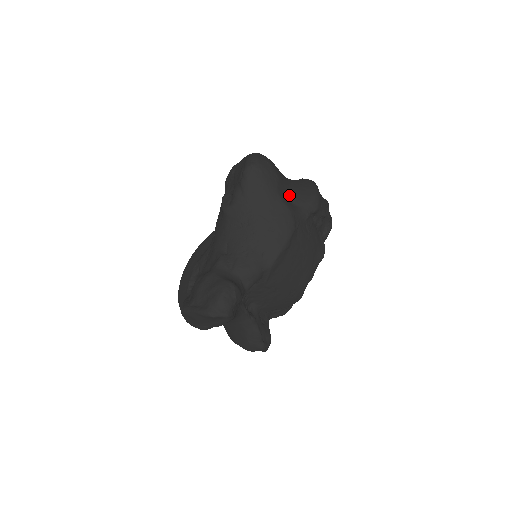
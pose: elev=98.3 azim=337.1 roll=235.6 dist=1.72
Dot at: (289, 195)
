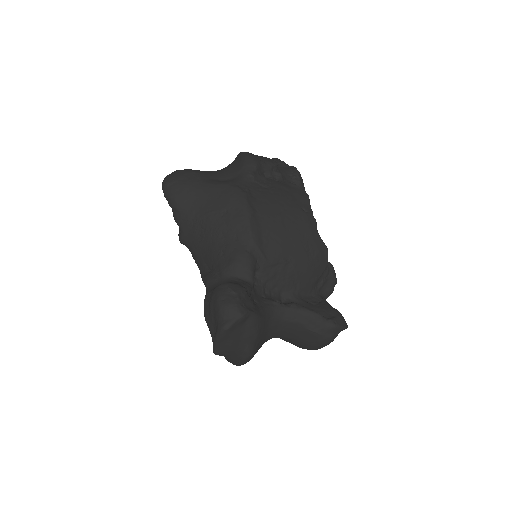
Dot at: (221, 177)
